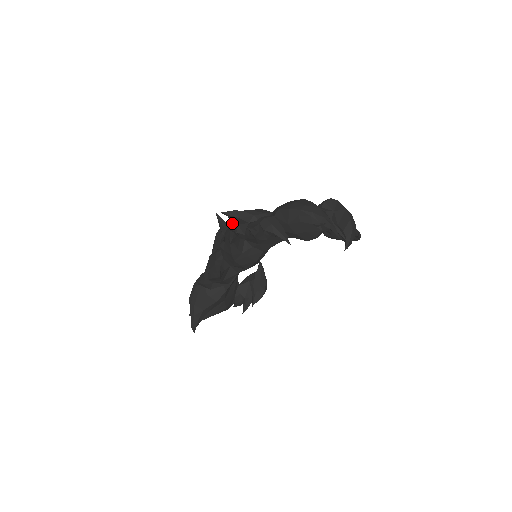
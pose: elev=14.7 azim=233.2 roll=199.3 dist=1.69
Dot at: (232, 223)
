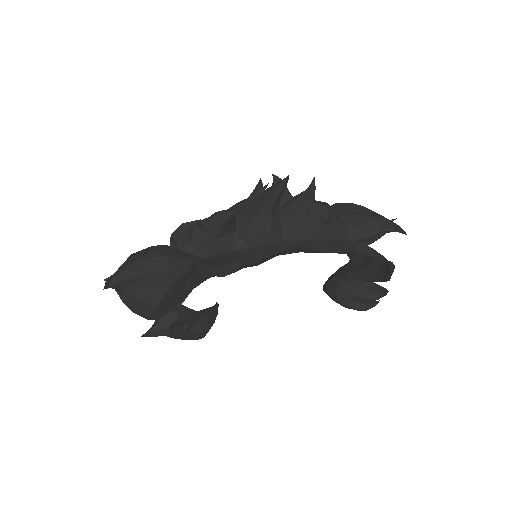
Dot at: occluded
